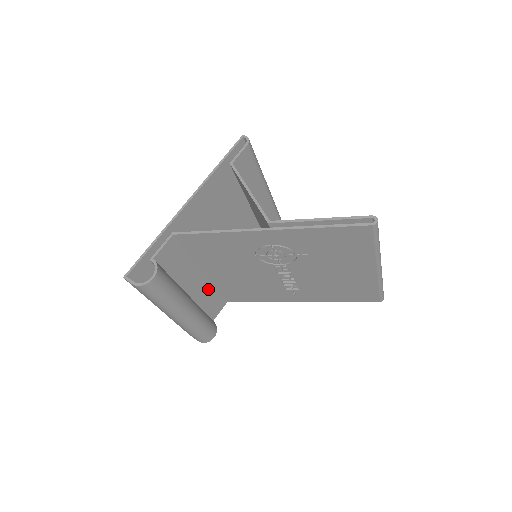
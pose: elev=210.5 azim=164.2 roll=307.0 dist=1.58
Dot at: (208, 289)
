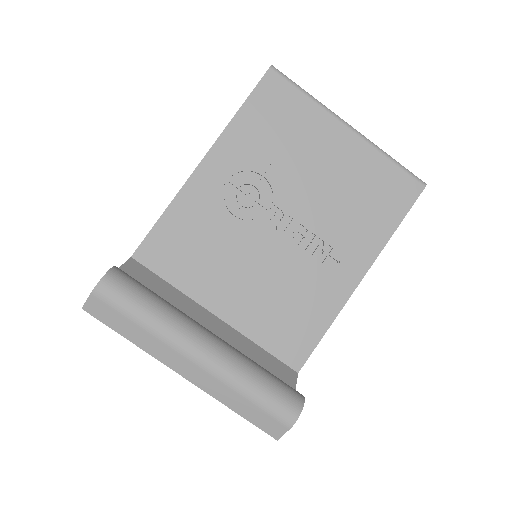
Dot at: (242, 343)
